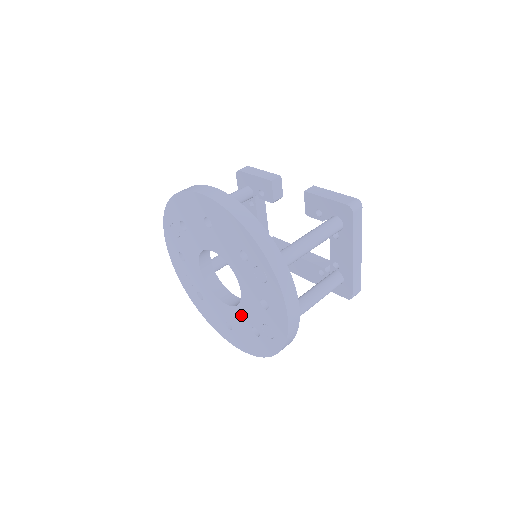
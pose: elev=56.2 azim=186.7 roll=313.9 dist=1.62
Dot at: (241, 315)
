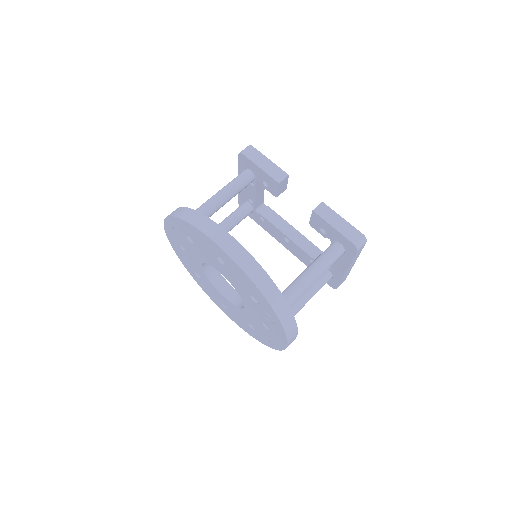
Dot at: (240, 313)
